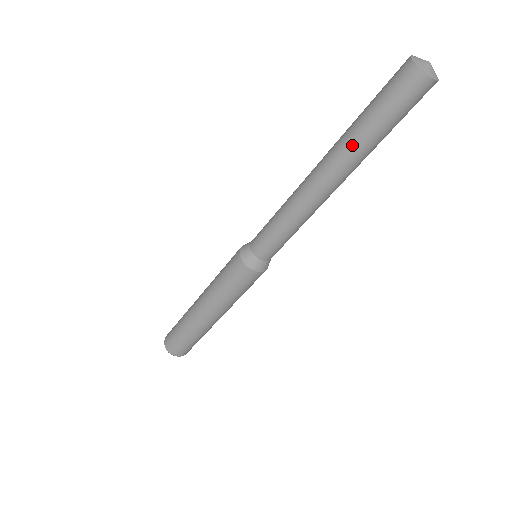
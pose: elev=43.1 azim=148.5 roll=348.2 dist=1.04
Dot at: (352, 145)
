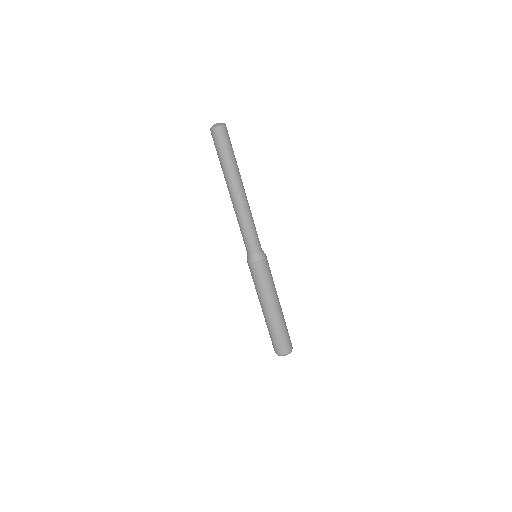
Dot at: (233, 170)
